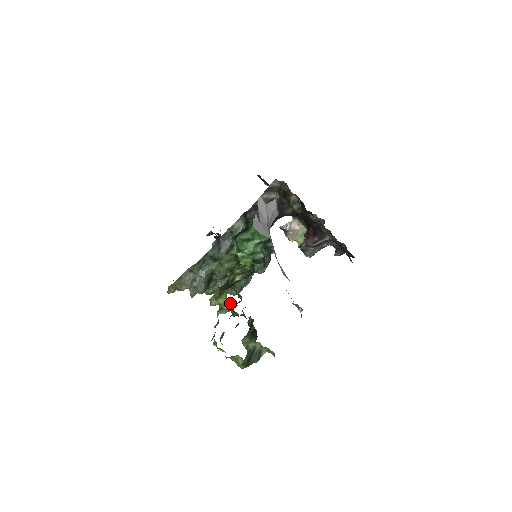
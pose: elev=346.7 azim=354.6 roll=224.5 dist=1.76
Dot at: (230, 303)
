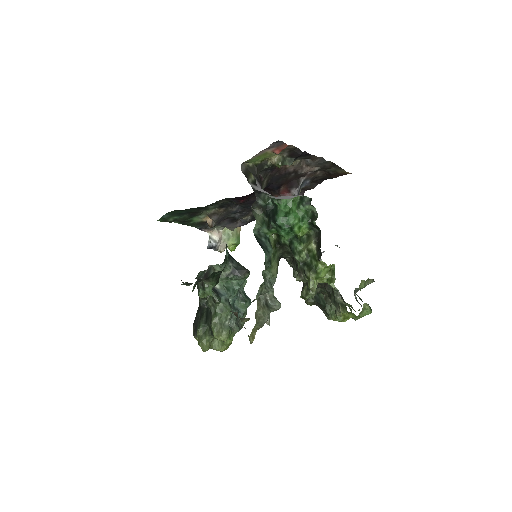
Dot at: (328, 269)
